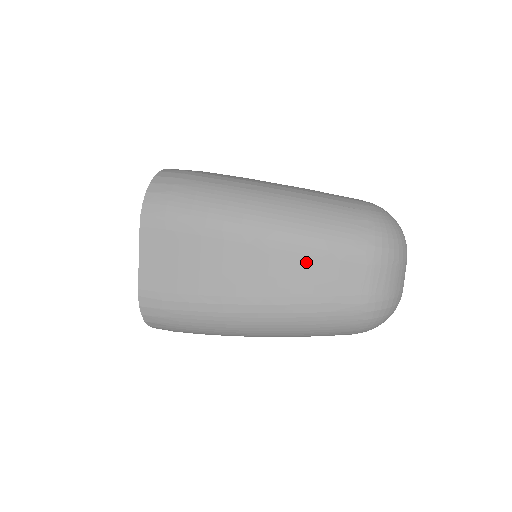
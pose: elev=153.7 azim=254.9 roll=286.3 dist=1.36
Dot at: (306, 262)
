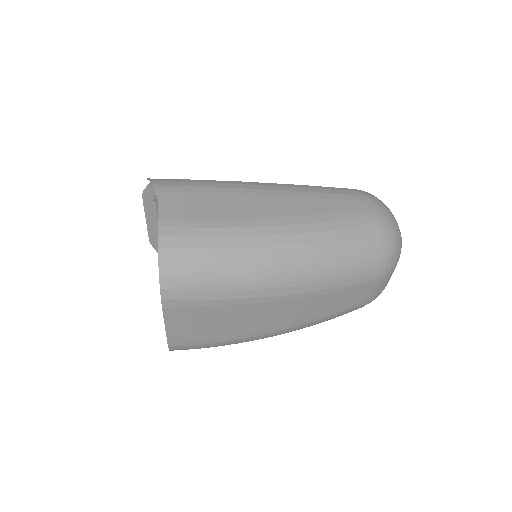
Dot at: (329, 297)
